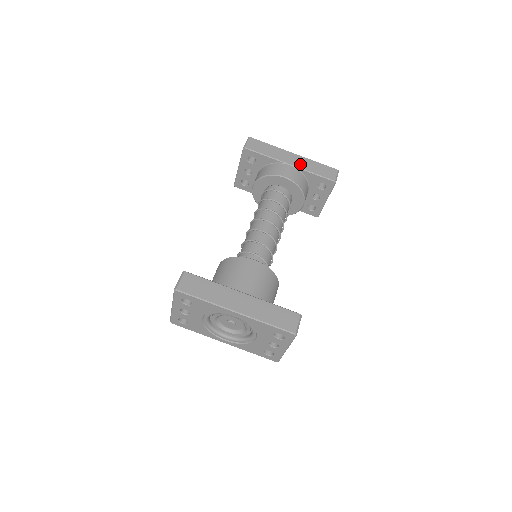
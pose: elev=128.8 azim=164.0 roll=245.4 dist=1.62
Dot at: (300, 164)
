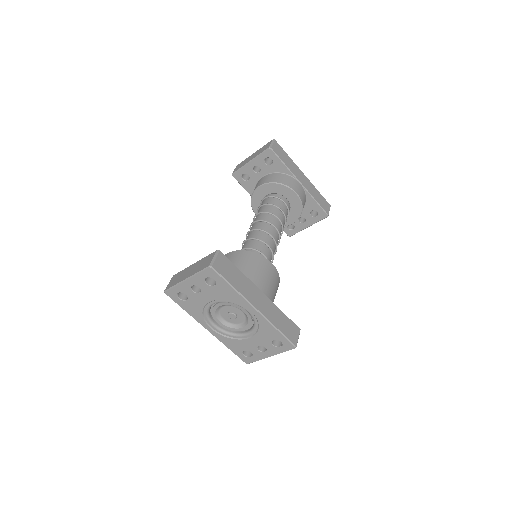
Dot at: (307, 186)
